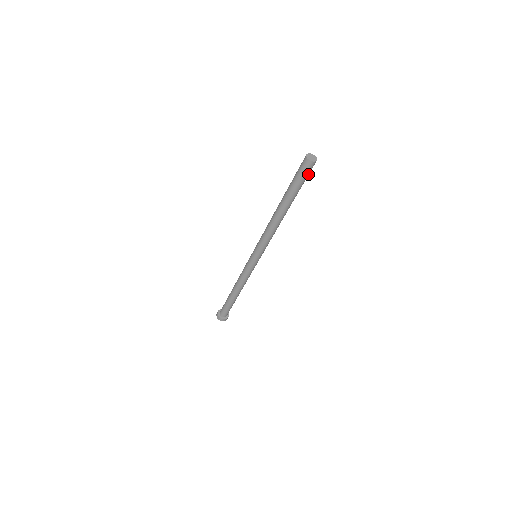
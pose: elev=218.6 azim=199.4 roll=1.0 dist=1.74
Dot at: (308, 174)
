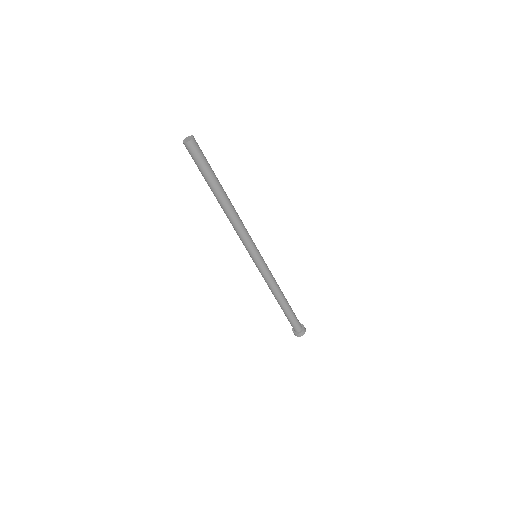
Dot at: (199, 155)
